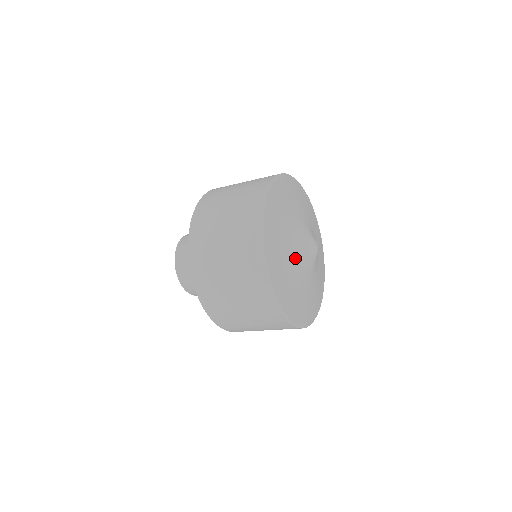
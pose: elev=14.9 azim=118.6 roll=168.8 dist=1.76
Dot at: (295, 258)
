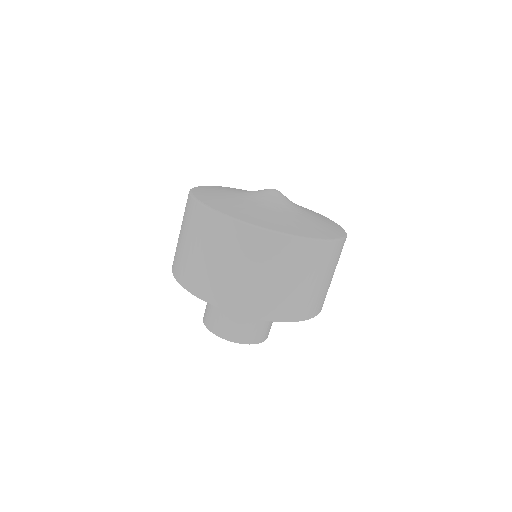
Dot at: (239, 194)
